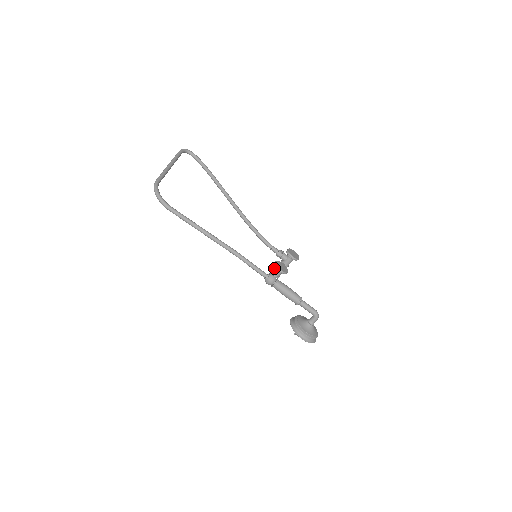
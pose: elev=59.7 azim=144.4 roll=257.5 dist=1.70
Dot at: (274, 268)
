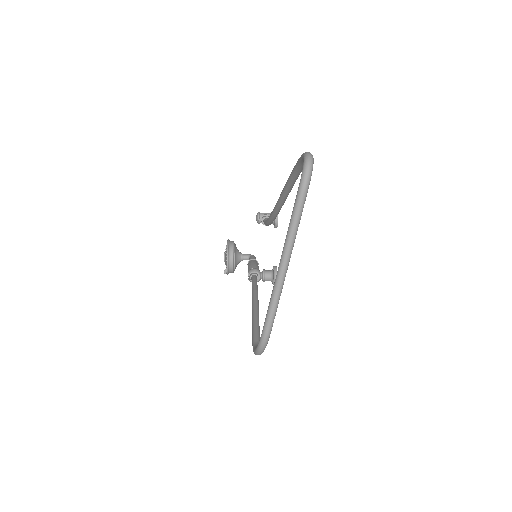
Dot at: (270, 279)
